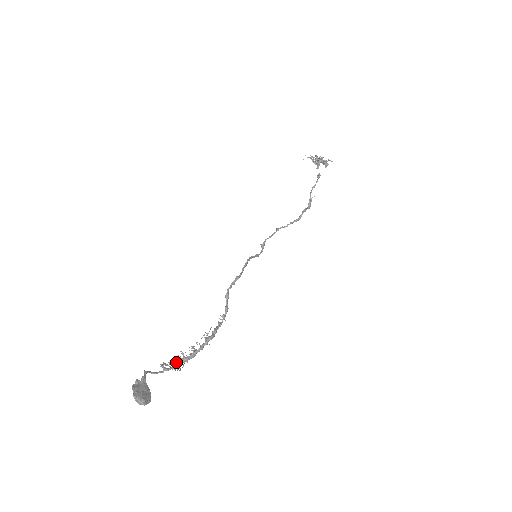
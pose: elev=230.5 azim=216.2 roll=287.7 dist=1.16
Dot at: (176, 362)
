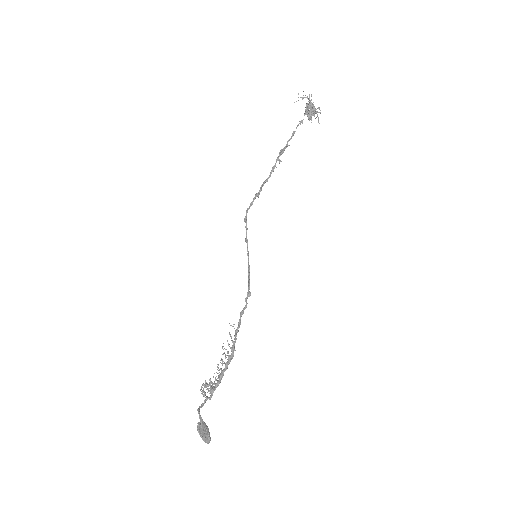
Dot at: (212, 387)
